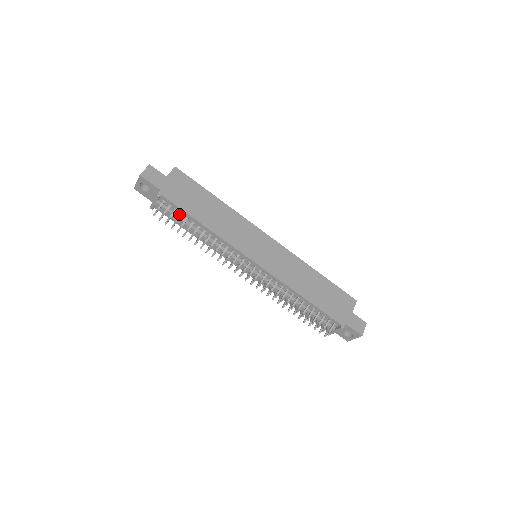
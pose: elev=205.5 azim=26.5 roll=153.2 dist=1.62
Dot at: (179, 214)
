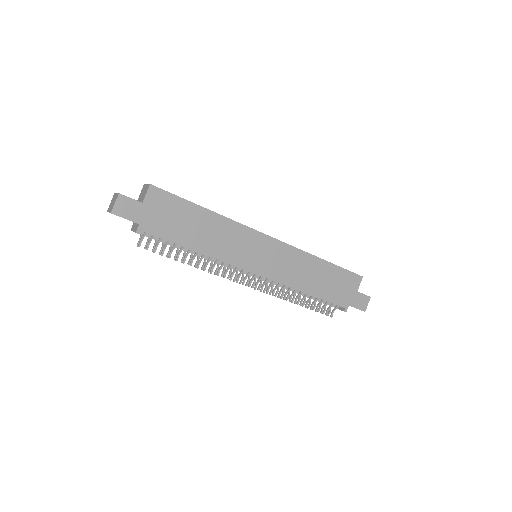
Dot at: occluded
